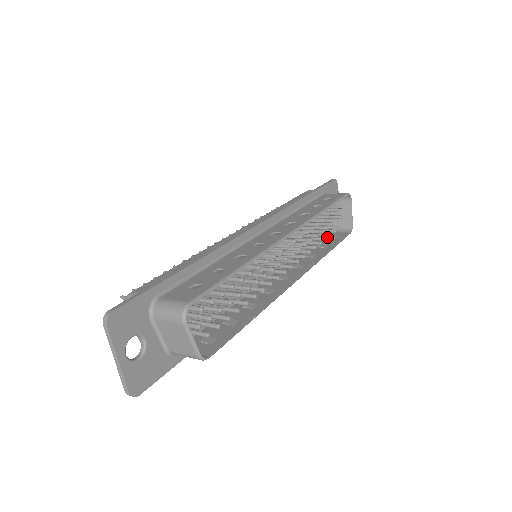
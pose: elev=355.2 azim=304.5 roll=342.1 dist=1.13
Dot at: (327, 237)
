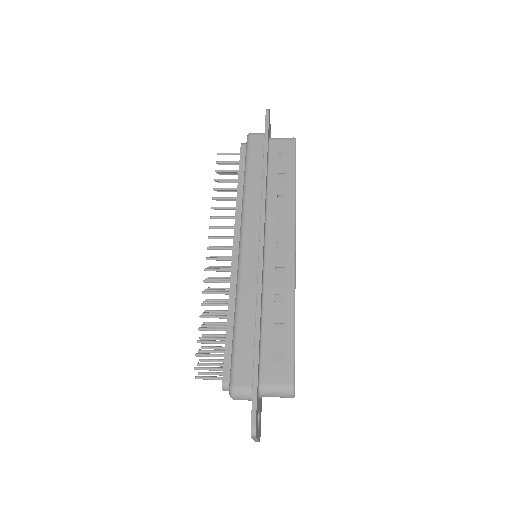
Dot at: occluded
